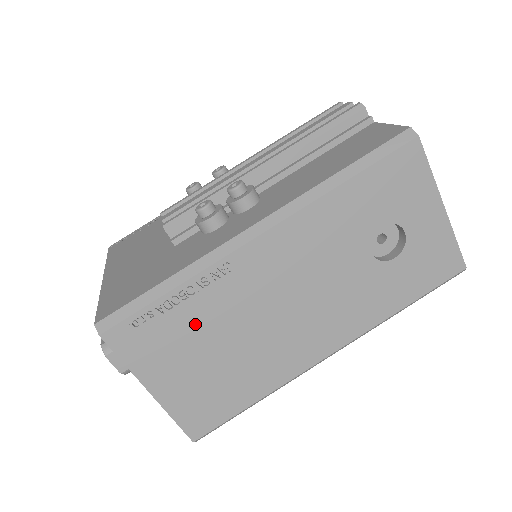
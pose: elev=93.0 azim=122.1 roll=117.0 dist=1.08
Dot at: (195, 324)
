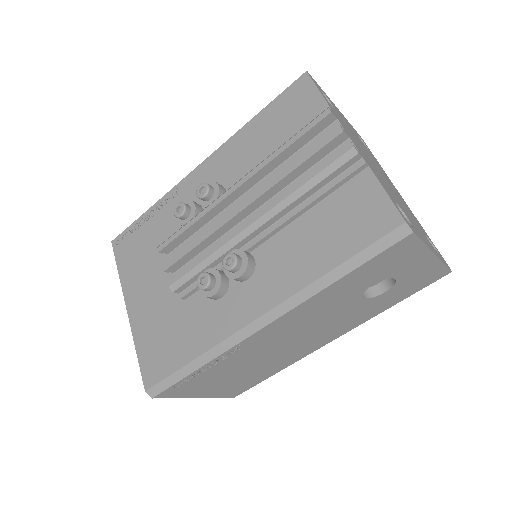
Dot at: (221, 371)
